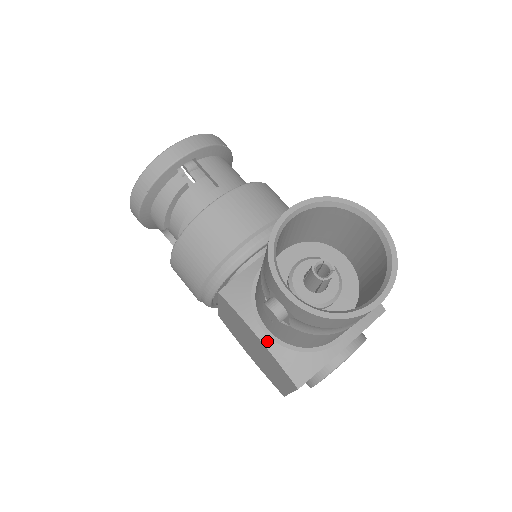
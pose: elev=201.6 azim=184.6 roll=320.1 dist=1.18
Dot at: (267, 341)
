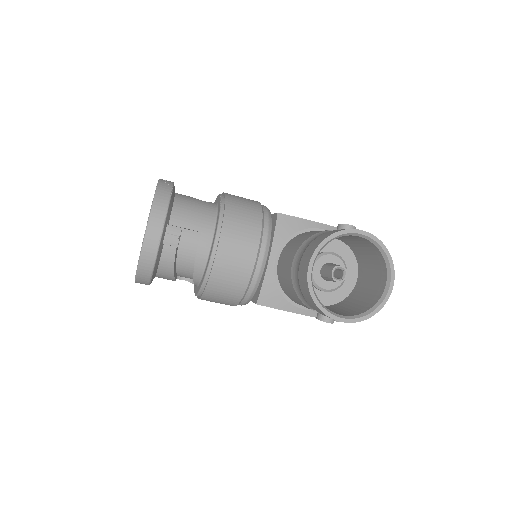
Dot at: (310, 313)
